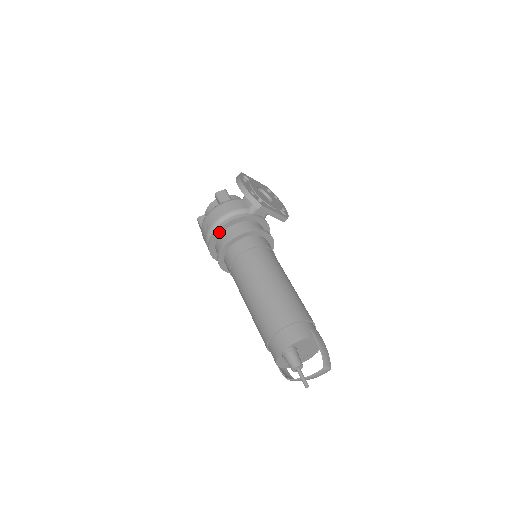
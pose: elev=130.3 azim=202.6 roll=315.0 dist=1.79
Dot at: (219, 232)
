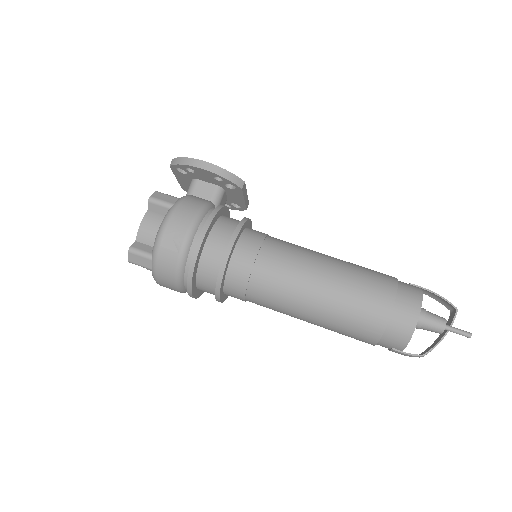
Dot at: (204, 240)
